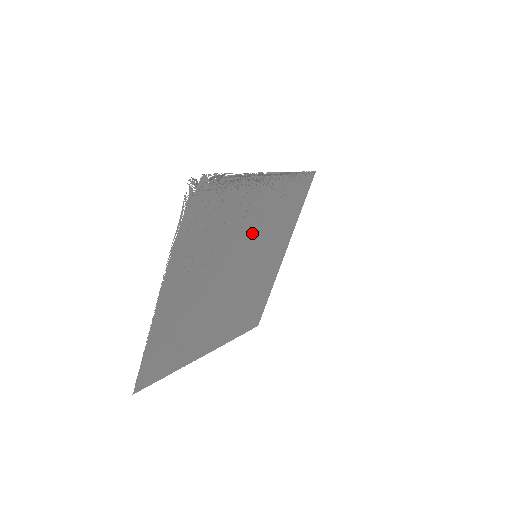
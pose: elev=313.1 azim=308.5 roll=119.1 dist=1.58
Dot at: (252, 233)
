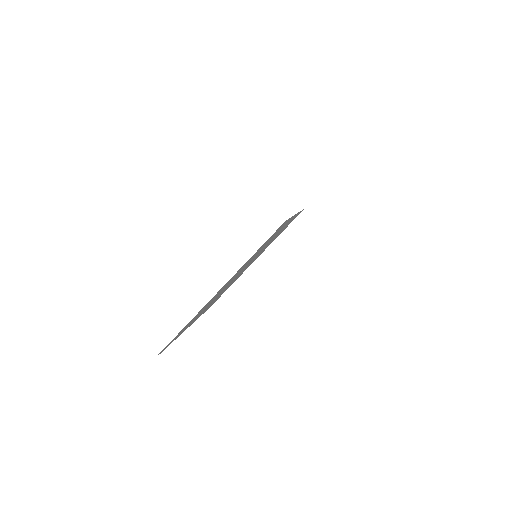
Dot at: (237, 274)
